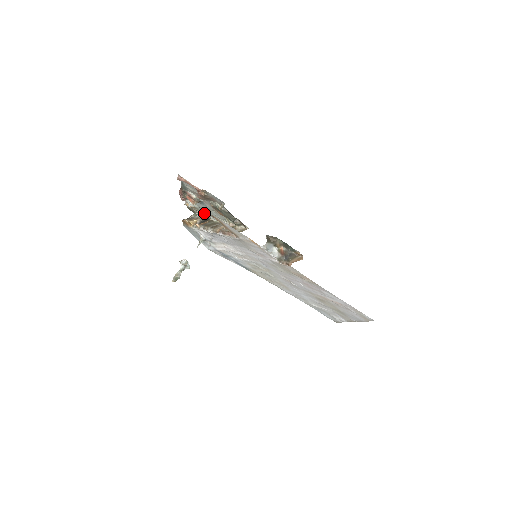
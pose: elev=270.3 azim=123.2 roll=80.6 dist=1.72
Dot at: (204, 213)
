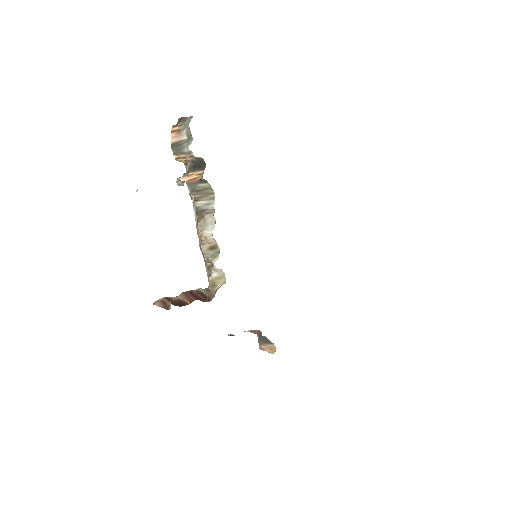
Dot at: occluded
